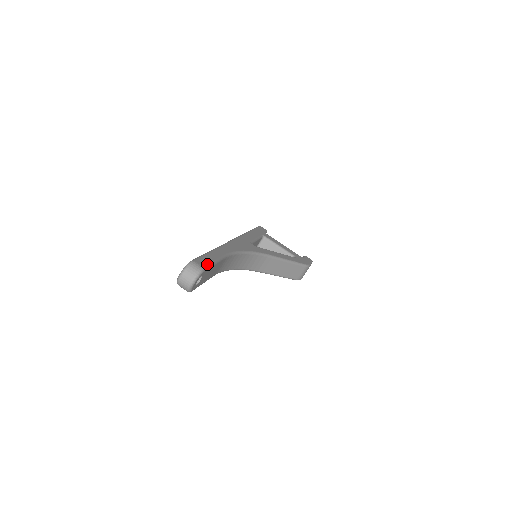
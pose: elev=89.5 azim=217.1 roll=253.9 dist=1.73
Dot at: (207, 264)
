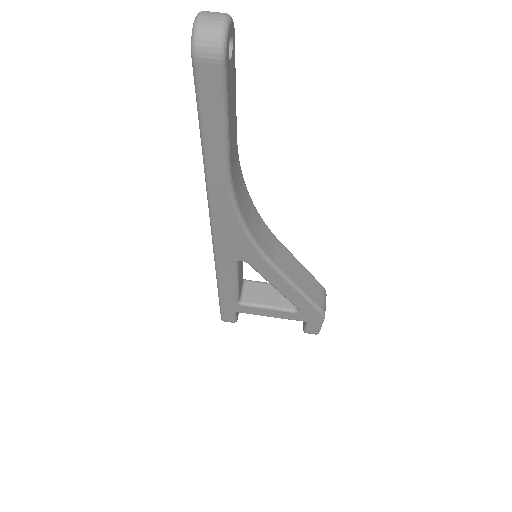
Dot at: occluded
